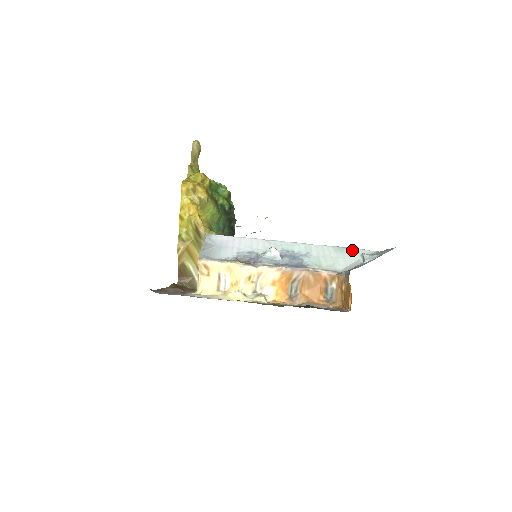
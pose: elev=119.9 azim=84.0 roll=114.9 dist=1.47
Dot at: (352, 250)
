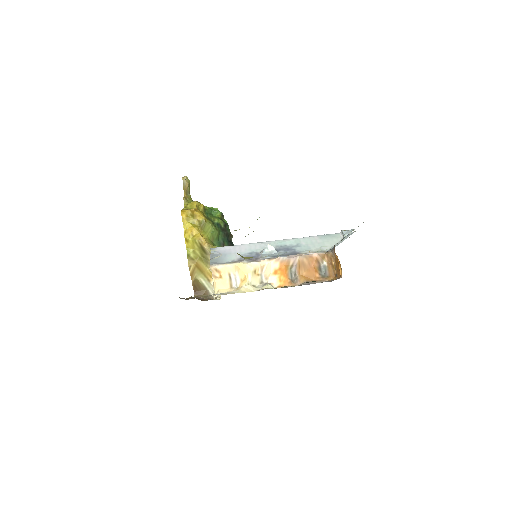
Dot at: (334, 235)
